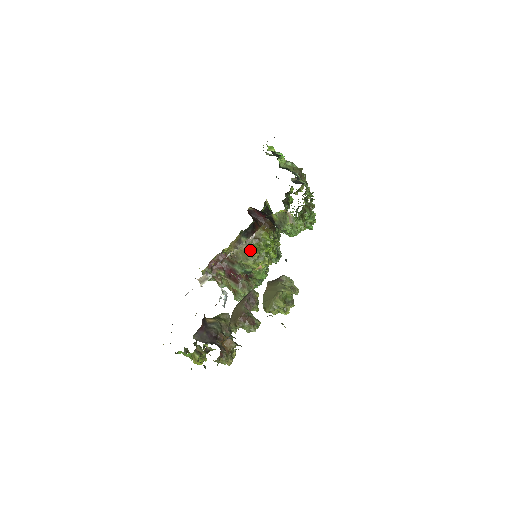
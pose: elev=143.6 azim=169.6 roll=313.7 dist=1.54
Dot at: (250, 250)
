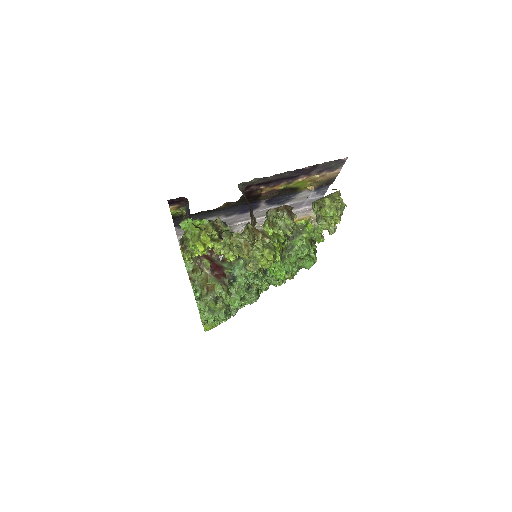
Dot at: (263, 234)
